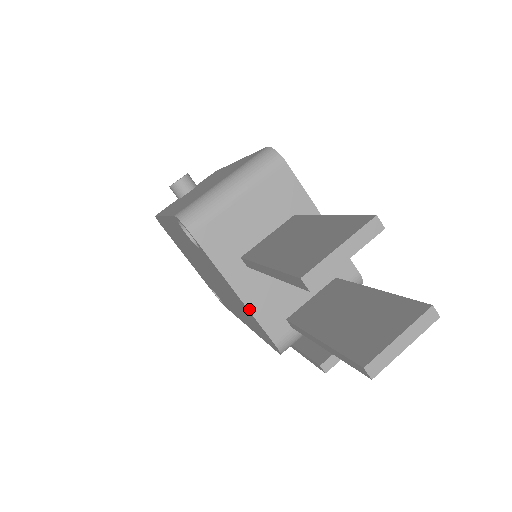
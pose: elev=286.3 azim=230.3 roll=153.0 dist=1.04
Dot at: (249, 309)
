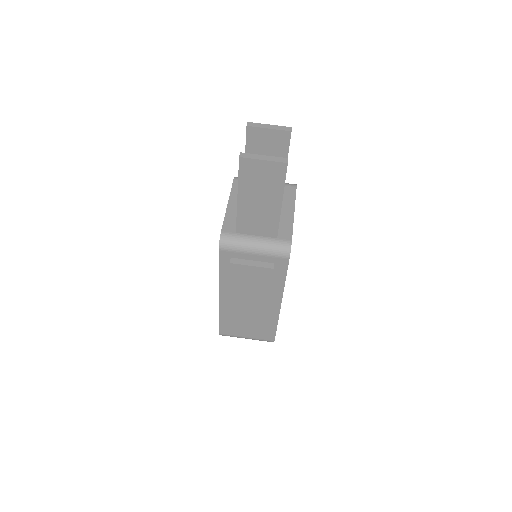
Dot at: (226, 213)
